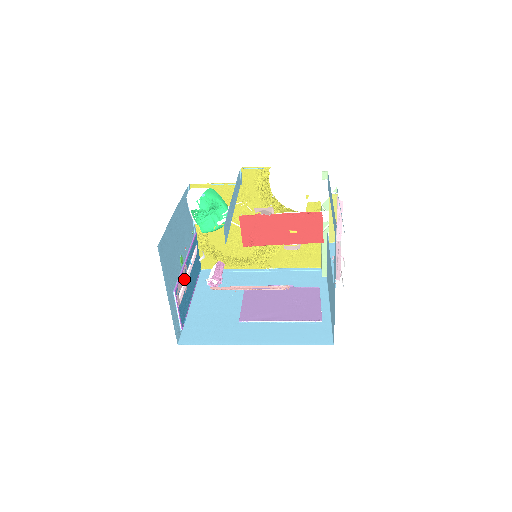
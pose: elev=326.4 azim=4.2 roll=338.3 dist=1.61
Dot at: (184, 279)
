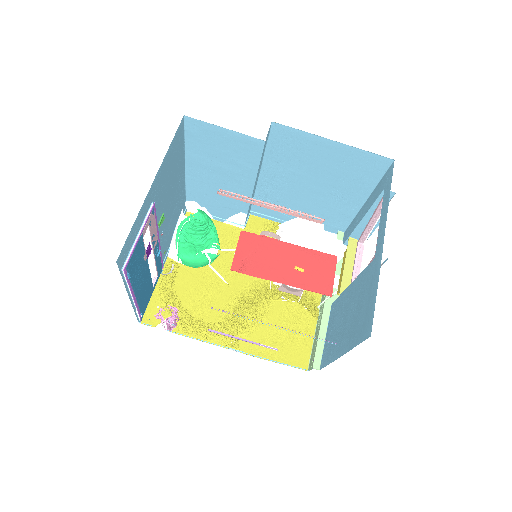
Dot at: (148, 249)
